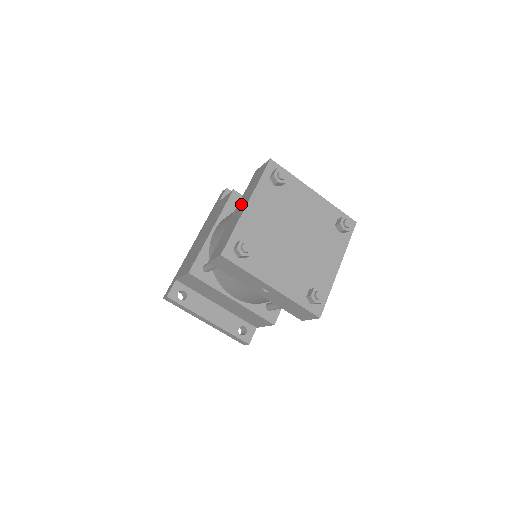
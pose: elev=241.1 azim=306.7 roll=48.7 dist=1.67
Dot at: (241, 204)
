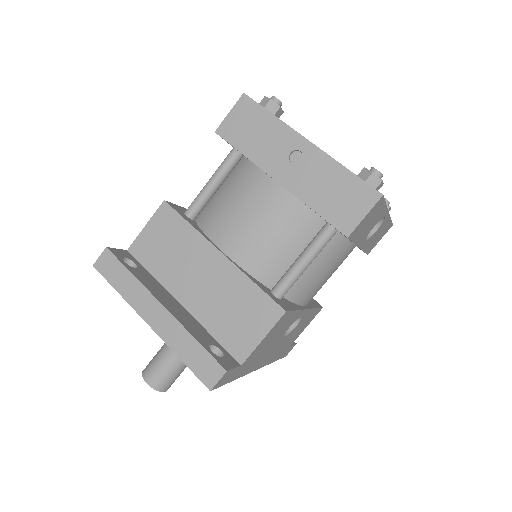
Dot at: occluded
